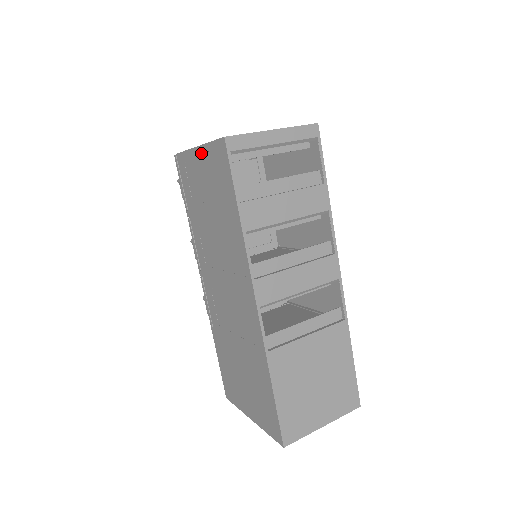
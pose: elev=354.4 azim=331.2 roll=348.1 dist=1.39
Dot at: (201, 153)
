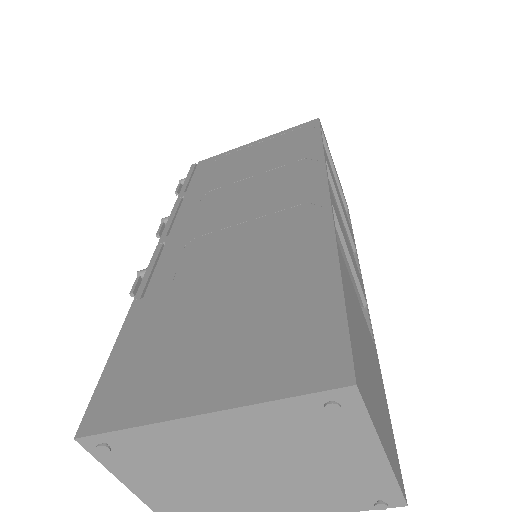
Dot at: (262, 141)
